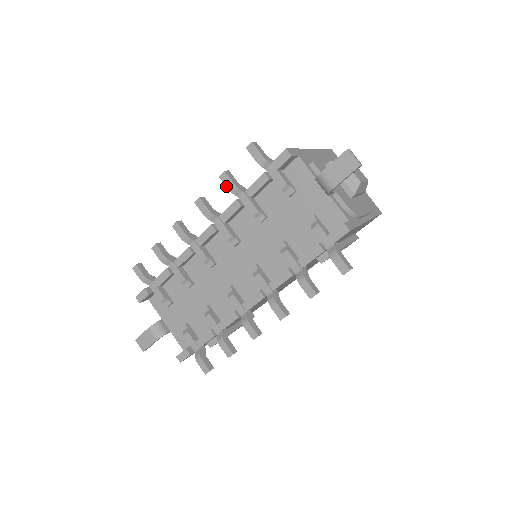
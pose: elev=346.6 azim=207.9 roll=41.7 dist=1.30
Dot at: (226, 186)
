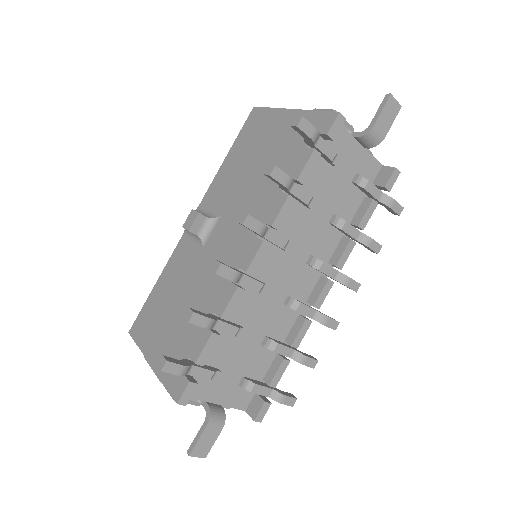
Dot at: (281, 183)
